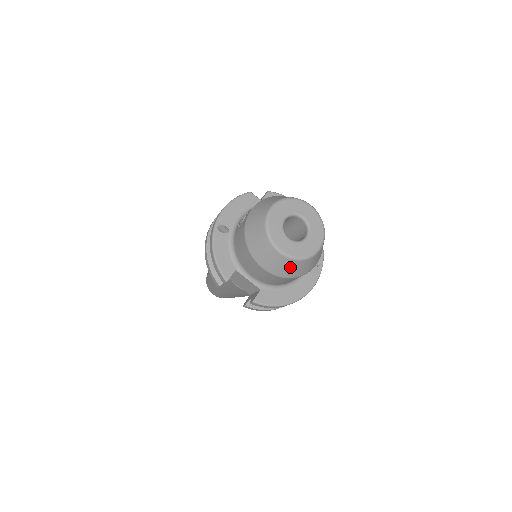
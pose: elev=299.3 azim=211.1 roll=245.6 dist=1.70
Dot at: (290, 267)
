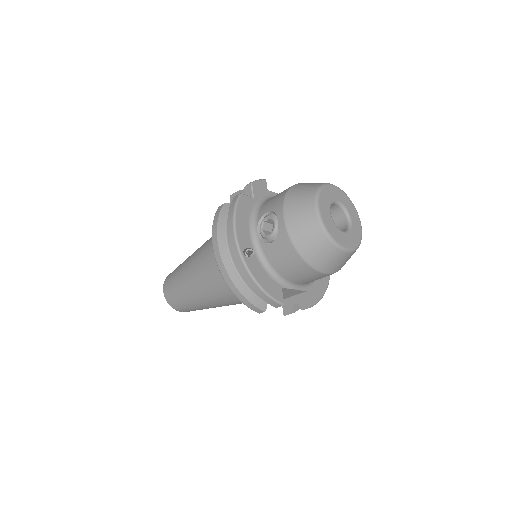
Dot at: (349, 258)
